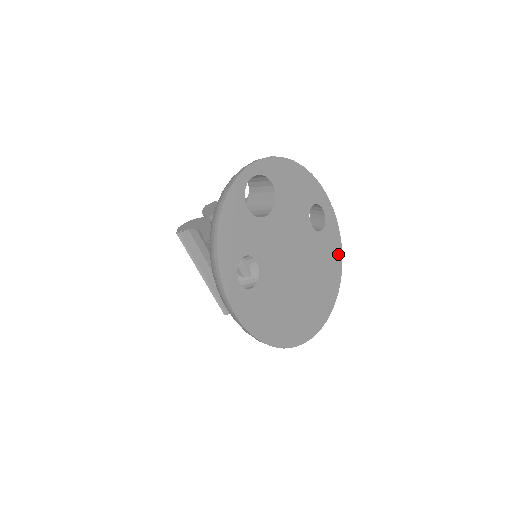
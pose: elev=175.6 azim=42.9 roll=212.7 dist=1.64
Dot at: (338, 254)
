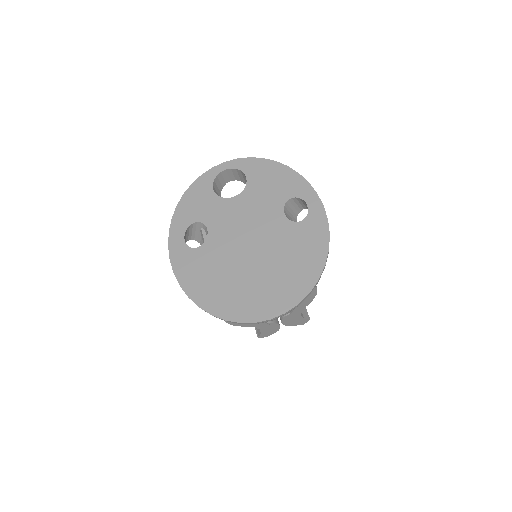
Dot at: (321, 250)
